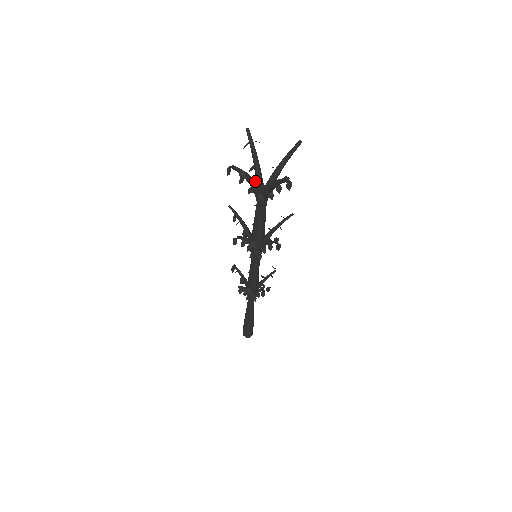
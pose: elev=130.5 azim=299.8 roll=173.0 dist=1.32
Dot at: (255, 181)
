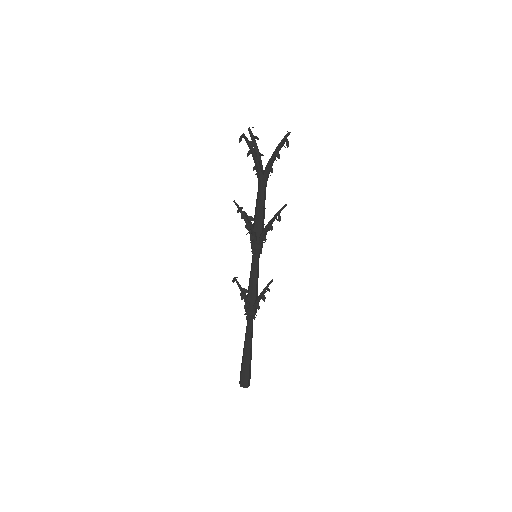
Dot at: (258, 159)
